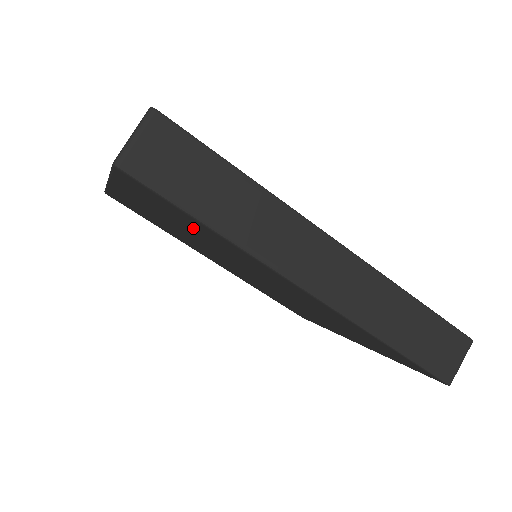
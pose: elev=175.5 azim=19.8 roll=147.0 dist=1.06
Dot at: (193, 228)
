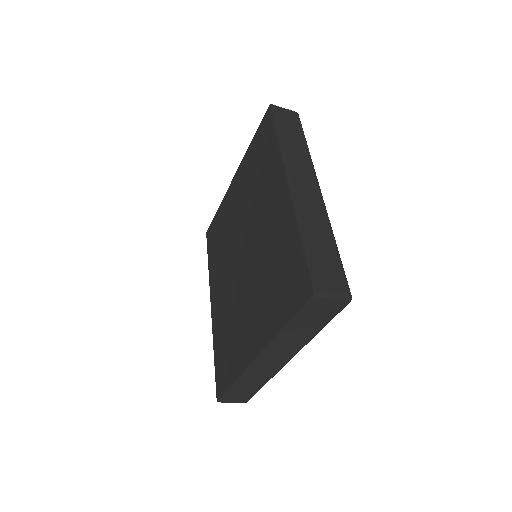
Dot at: (261, 166)
